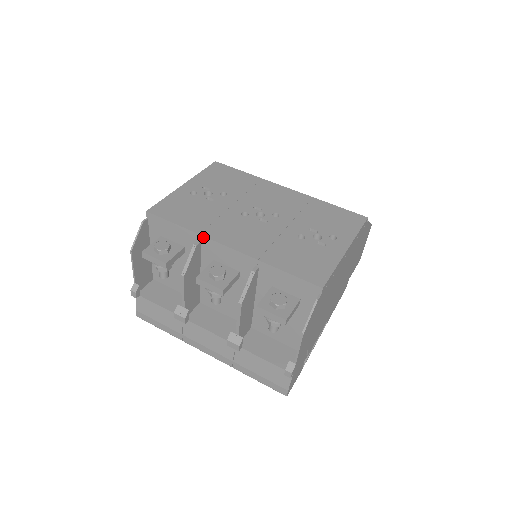
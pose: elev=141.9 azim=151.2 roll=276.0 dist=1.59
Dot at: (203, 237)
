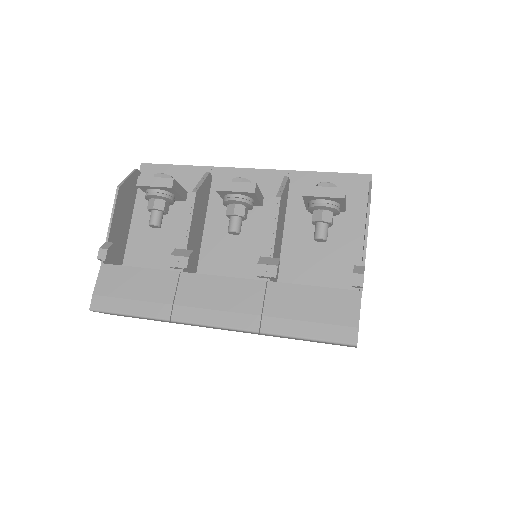
Dot at: (217, 168)
